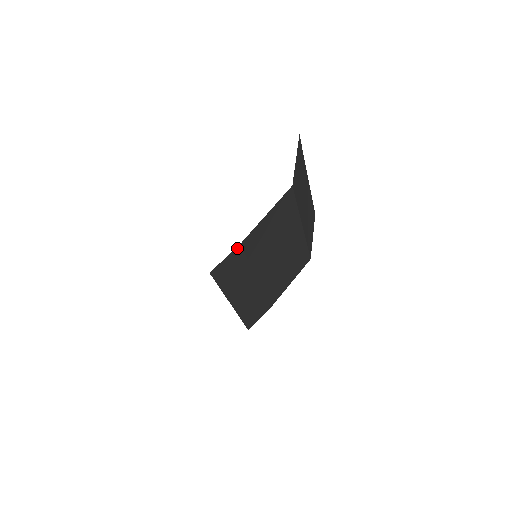
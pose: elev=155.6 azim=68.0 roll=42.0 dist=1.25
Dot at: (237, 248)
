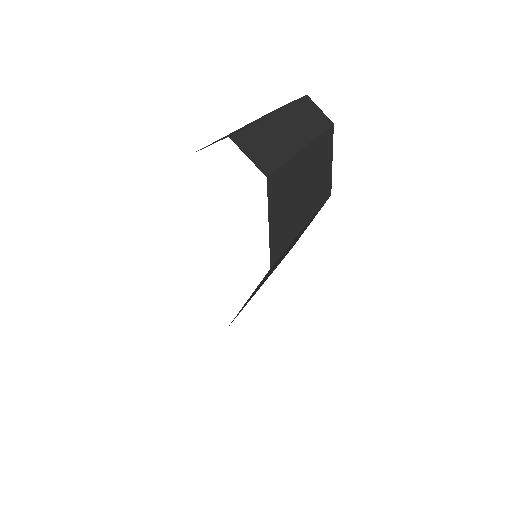
Dot at: occluded
